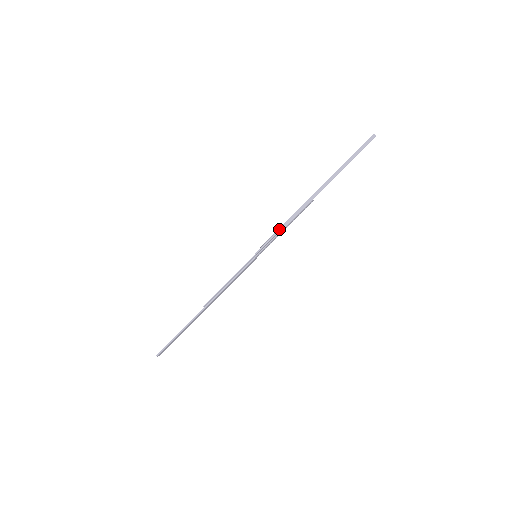
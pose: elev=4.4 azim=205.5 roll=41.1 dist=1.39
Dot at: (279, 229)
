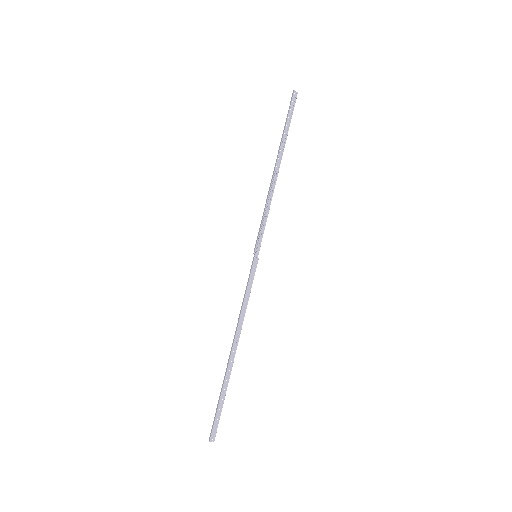
Dot at: (262, 216)
